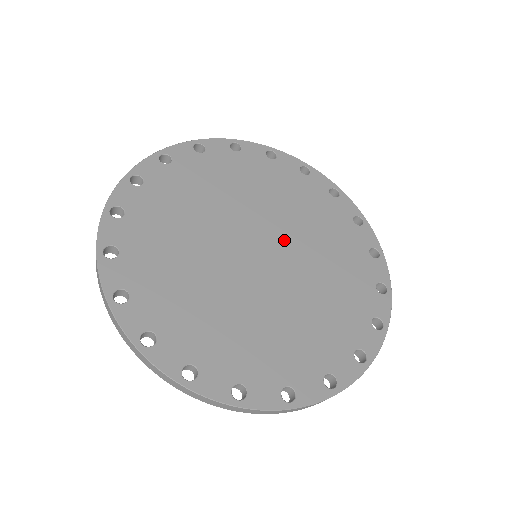
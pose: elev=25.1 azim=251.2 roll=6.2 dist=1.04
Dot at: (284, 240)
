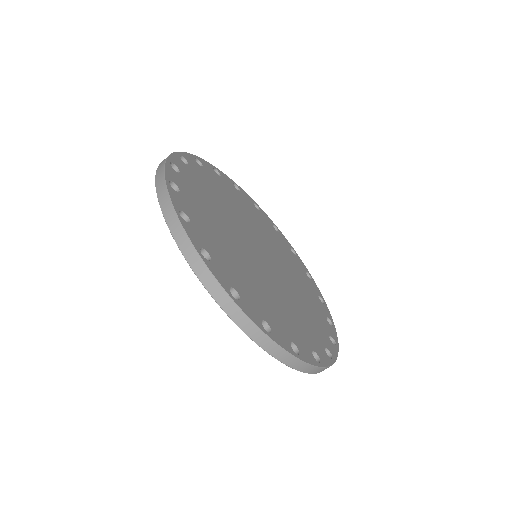
Dot at: (263, 243)
